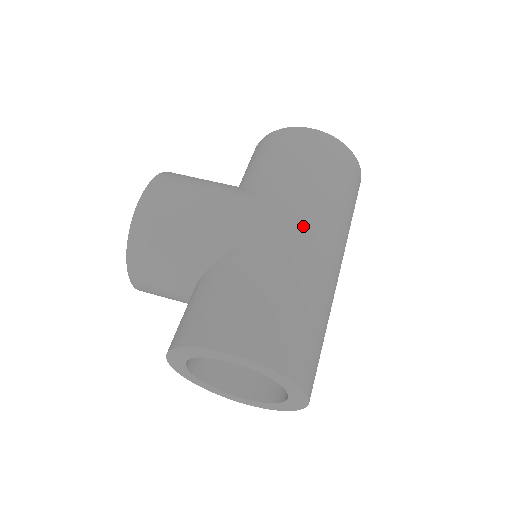
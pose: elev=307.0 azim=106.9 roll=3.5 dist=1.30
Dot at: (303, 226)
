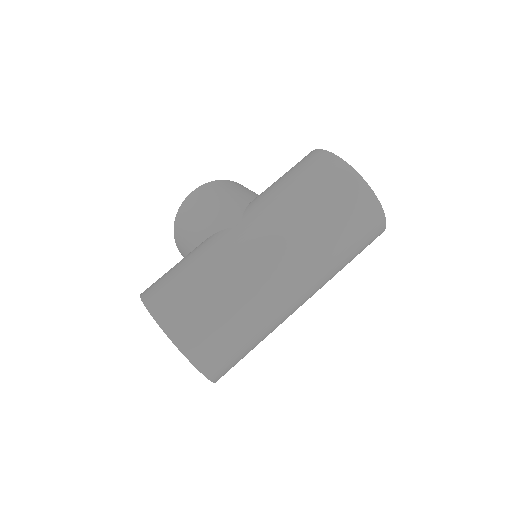
Dot at: (253, 231)
